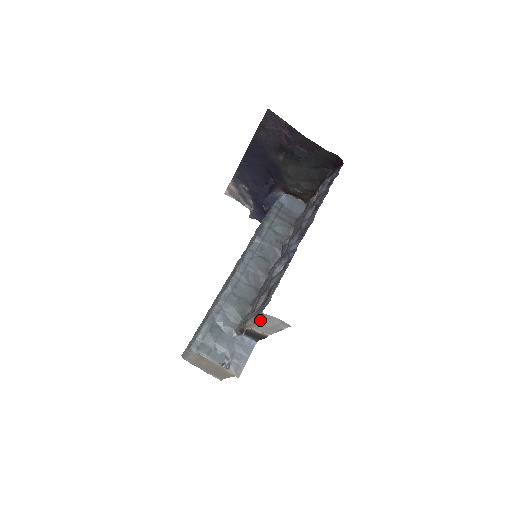
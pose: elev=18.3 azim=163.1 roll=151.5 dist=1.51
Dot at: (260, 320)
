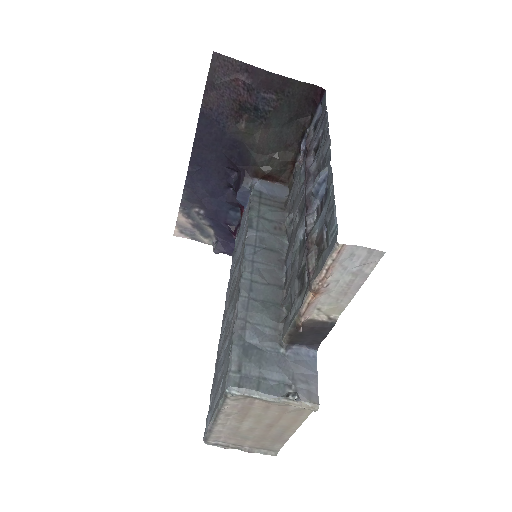
Dot at: (330, 272)
